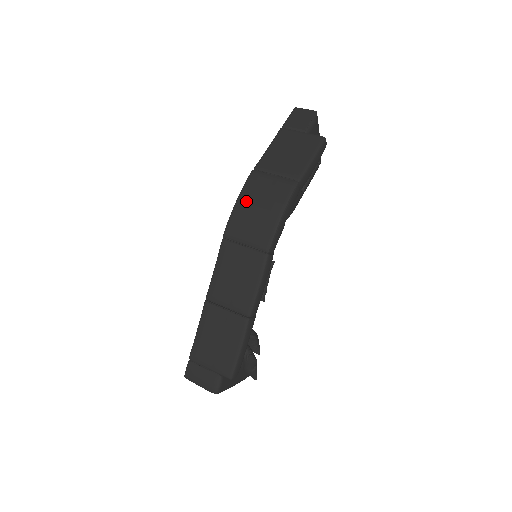
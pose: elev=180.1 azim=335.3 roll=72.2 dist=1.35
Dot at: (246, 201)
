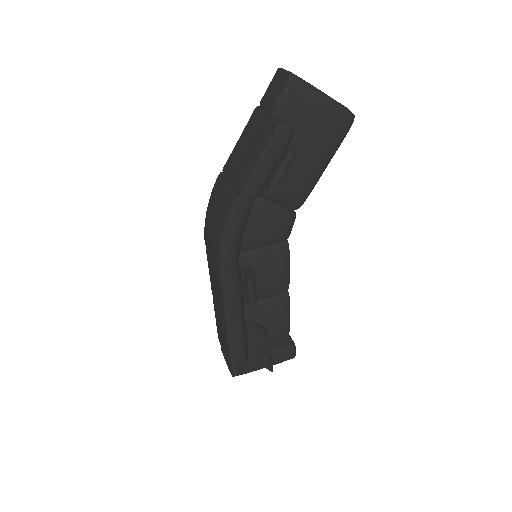
Dot at: (209, 213)
